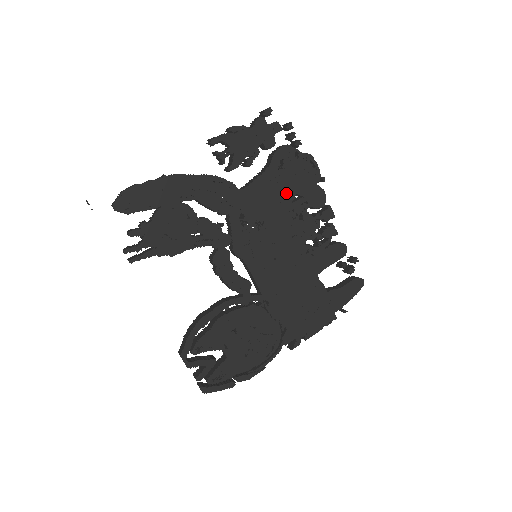
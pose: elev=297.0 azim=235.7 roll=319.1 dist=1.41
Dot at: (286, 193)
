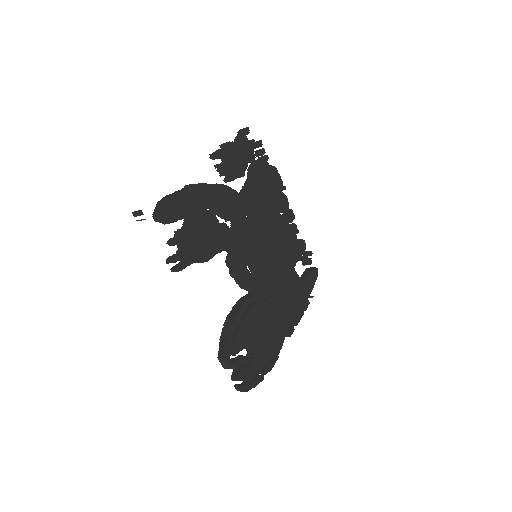
Dot at: (267, 199)
